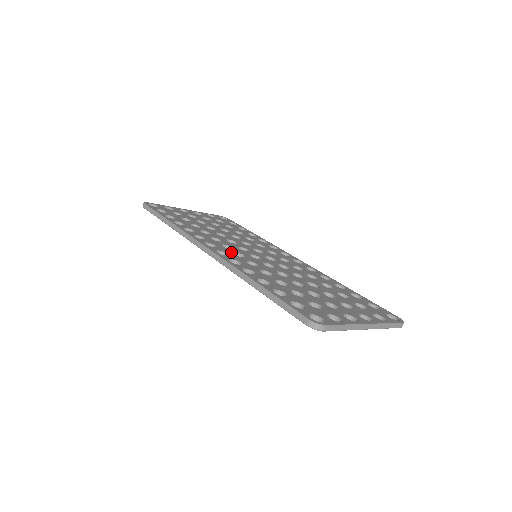
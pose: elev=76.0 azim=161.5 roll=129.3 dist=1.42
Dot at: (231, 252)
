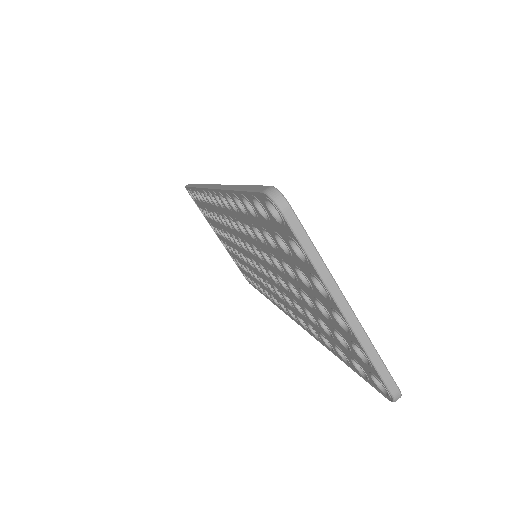
Dot at: occluded
